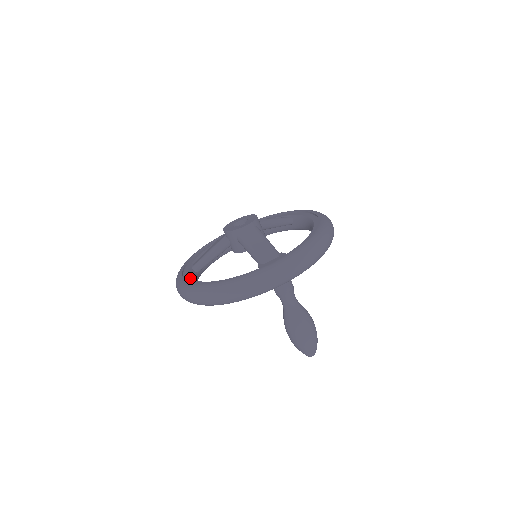
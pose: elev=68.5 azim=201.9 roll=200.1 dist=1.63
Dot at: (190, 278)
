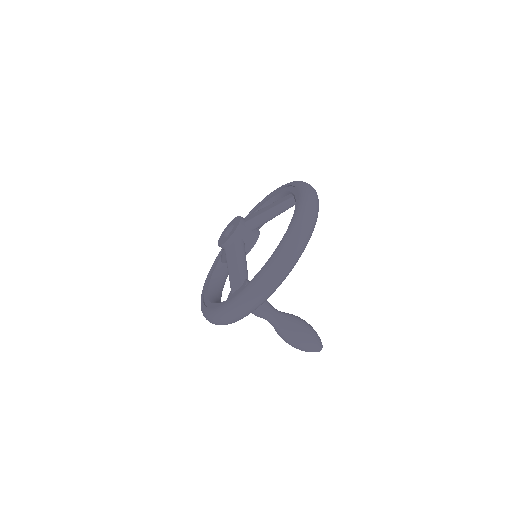
Dot at: (209, 282)
